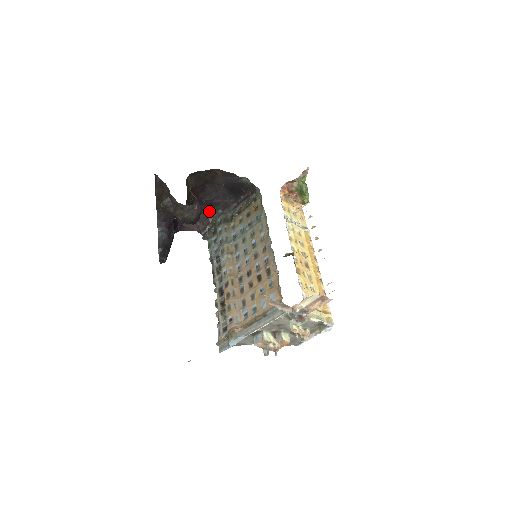
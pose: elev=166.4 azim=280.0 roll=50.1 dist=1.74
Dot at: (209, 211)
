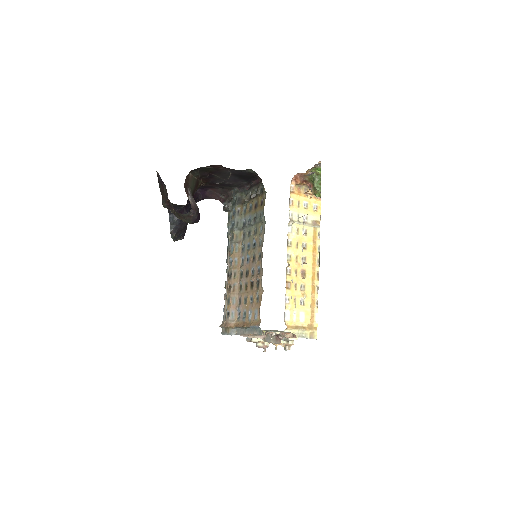
Dot at: (226, 187)
